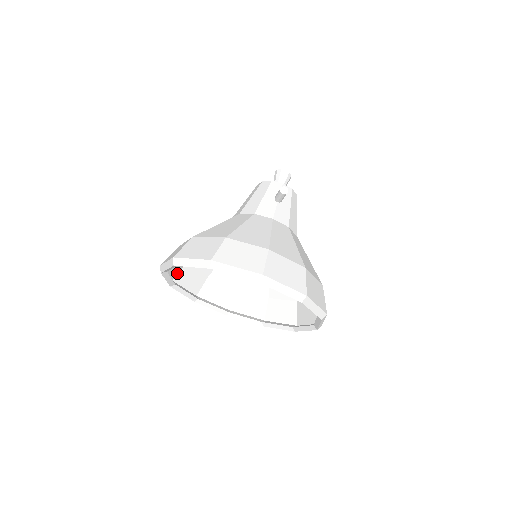
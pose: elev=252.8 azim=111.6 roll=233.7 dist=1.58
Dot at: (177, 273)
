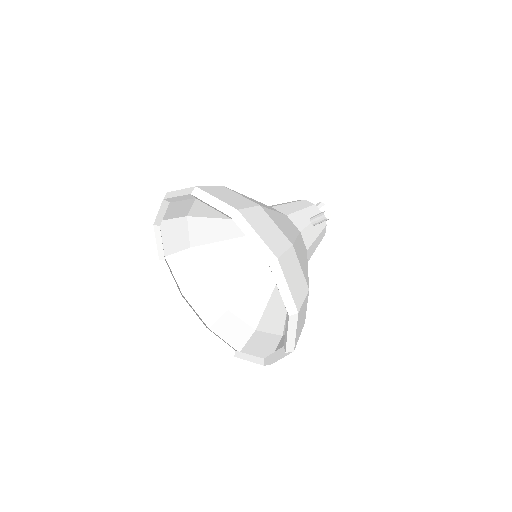
Dot at: (169, 218)
